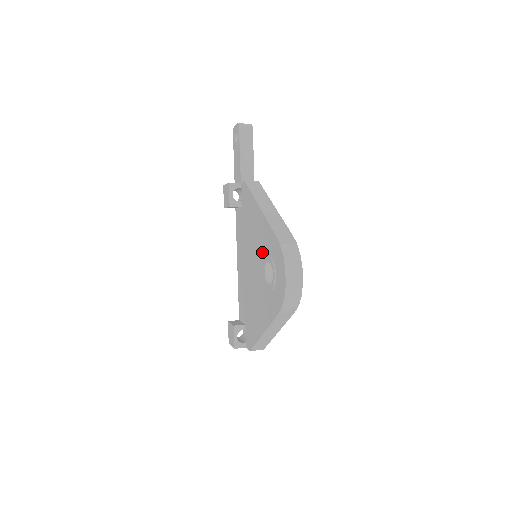
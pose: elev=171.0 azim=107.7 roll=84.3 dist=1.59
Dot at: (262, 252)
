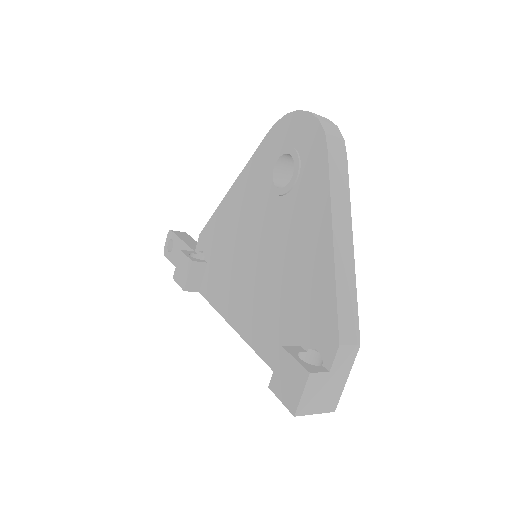
Dot at: (260, 195)
